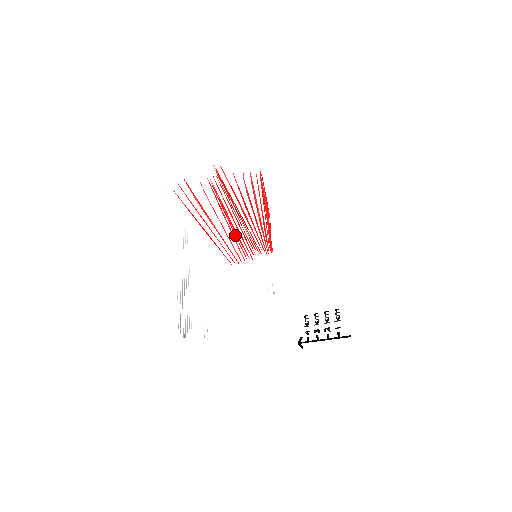
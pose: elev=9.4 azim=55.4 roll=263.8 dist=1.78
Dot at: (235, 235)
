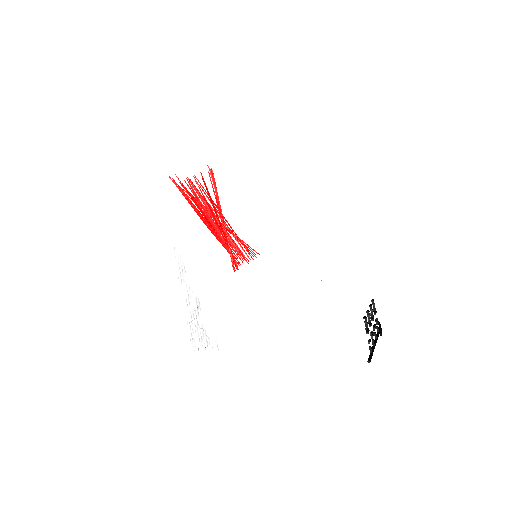
Dot at: (232, 234)
